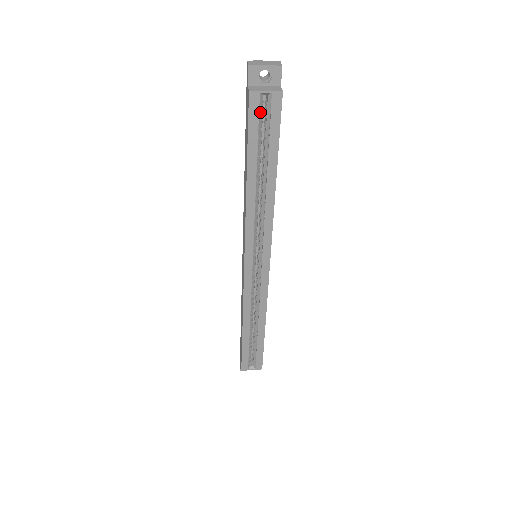
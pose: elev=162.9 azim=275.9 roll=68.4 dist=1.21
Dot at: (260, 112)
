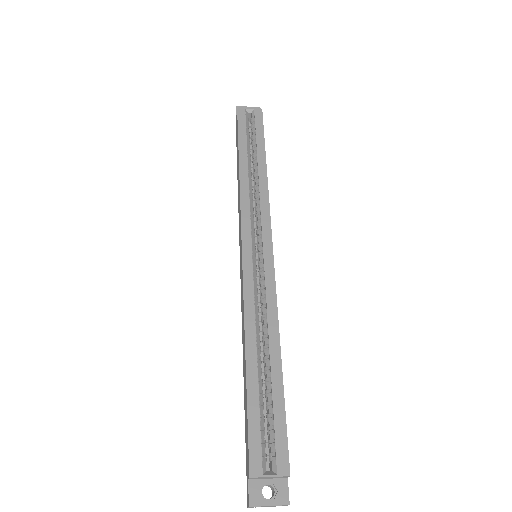
Dot at: (247, 120)
